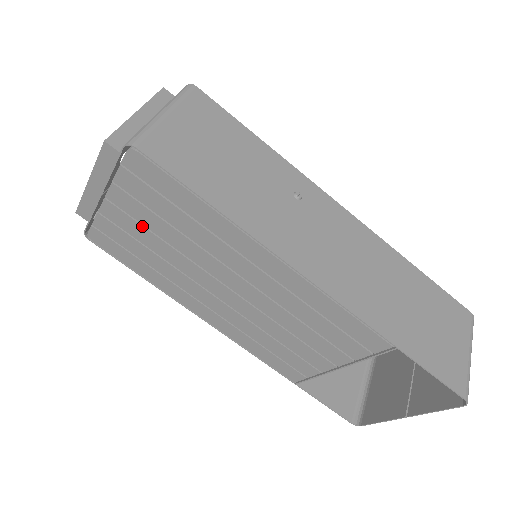
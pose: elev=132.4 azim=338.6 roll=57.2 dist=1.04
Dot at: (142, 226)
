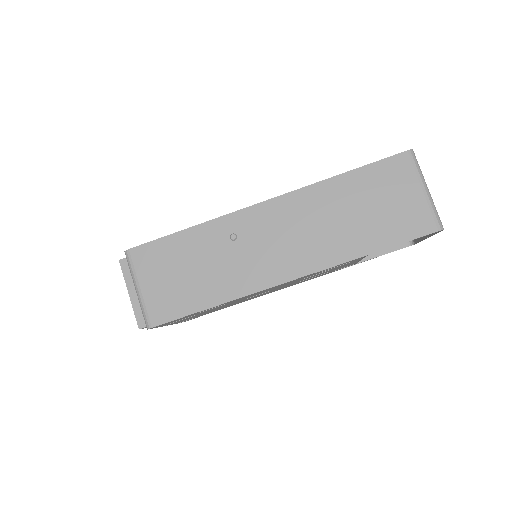
Dot at: occluded
